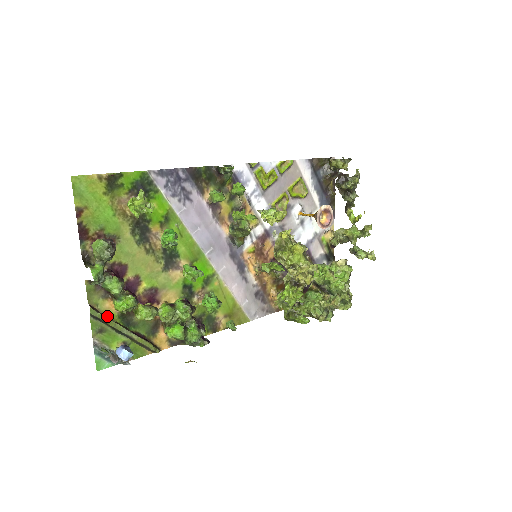
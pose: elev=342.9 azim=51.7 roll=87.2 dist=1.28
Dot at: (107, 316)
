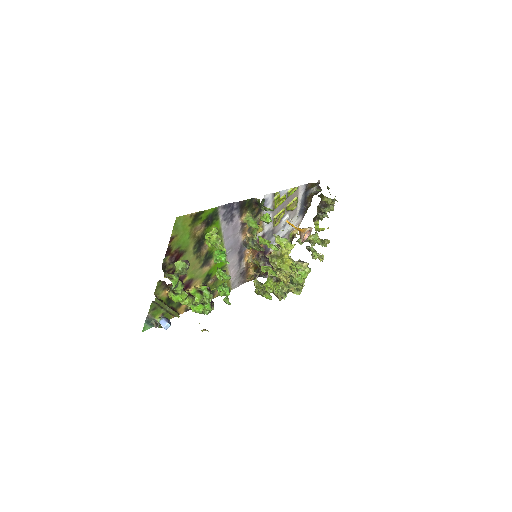
Dot at: (161, 300)
